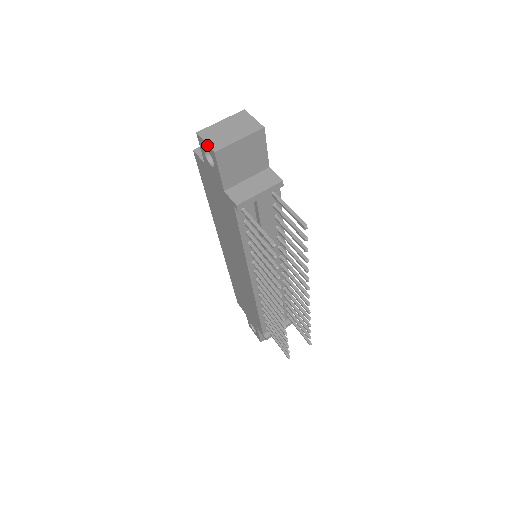
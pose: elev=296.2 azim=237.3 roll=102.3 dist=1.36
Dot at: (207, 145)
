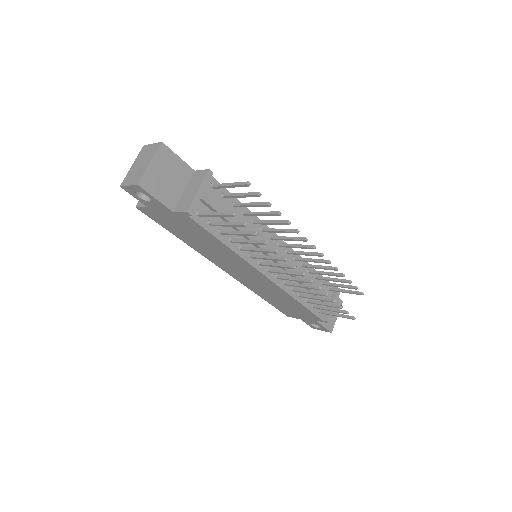
Dot at: (131, 186)
